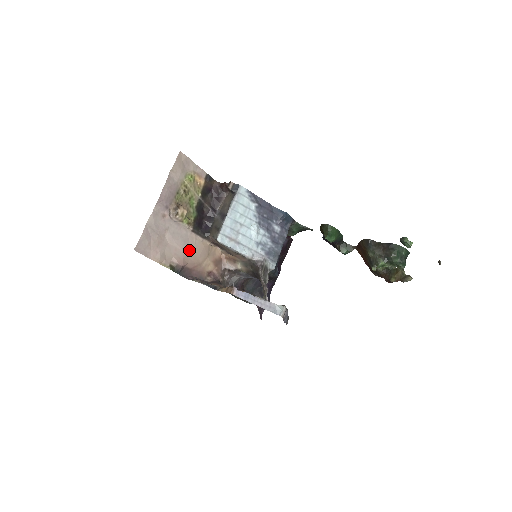
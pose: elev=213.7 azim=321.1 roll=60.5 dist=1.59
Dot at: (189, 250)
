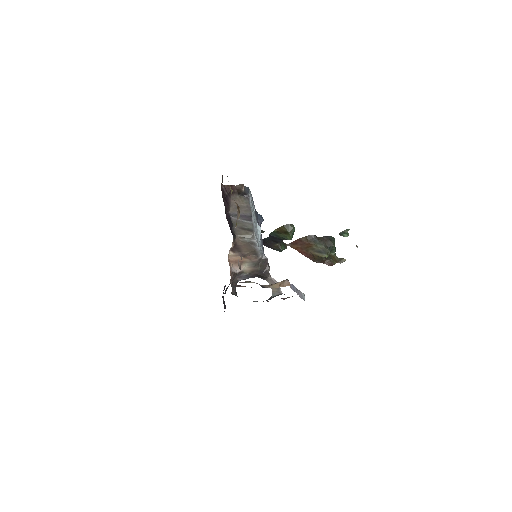
Dot at: occluded
